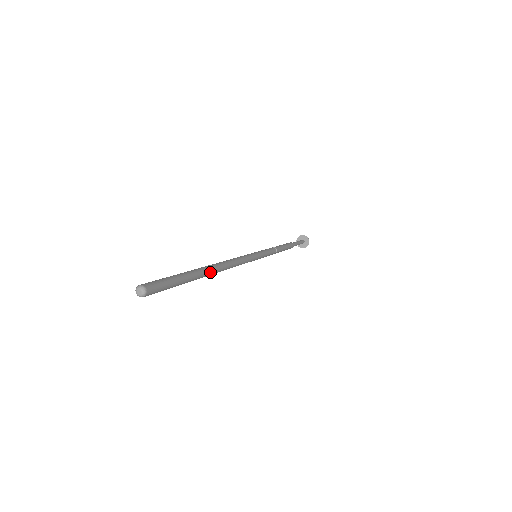
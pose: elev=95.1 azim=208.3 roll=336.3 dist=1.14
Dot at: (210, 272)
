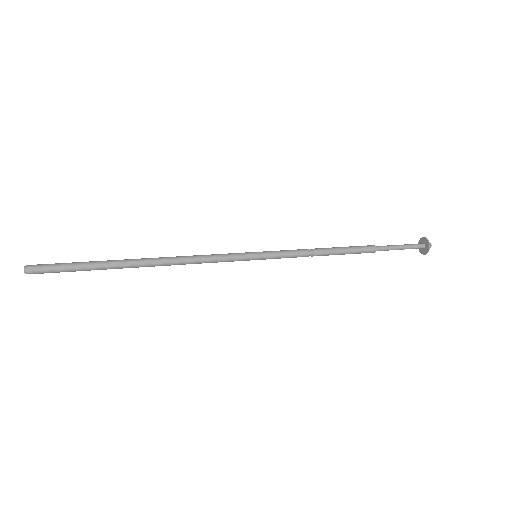
Dot at: (135, 264)
